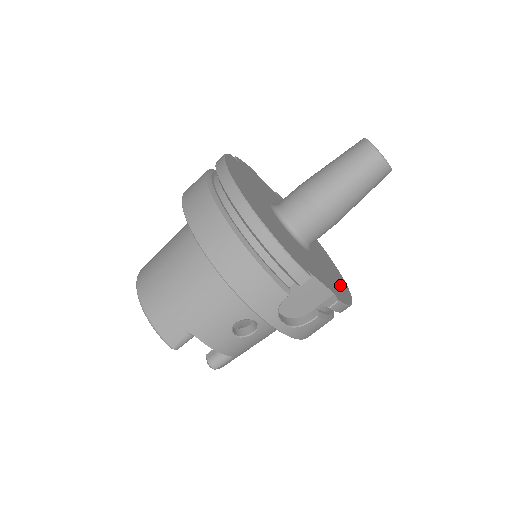
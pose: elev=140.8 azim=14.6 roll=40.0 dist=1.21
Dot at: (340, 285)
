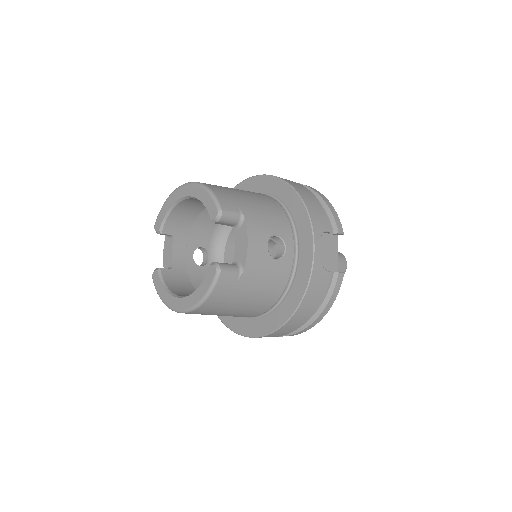
Dot at: occluded
